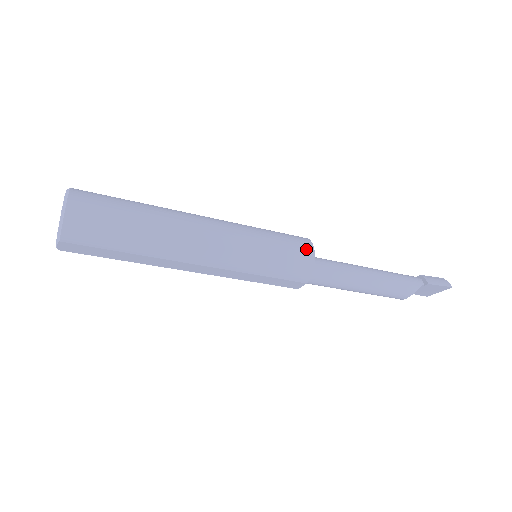
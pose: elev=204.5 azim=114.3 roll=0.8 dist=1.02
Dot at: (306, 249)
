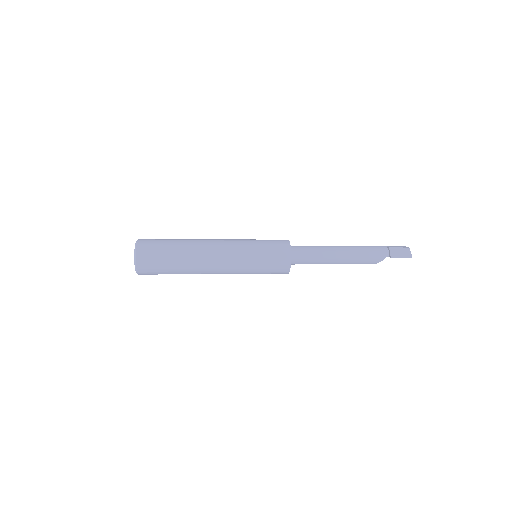
Dot at: (285, 258)
